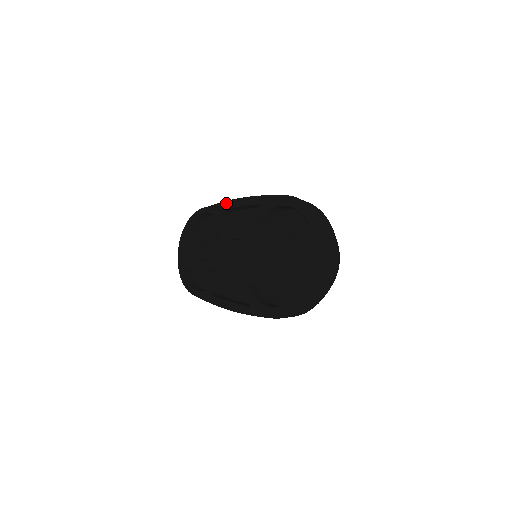
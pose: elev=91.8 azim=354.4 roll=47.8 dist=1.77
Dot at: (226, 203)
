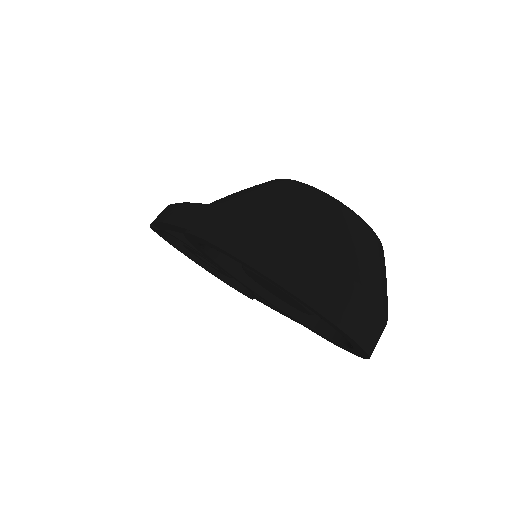
Dot at: occluded
